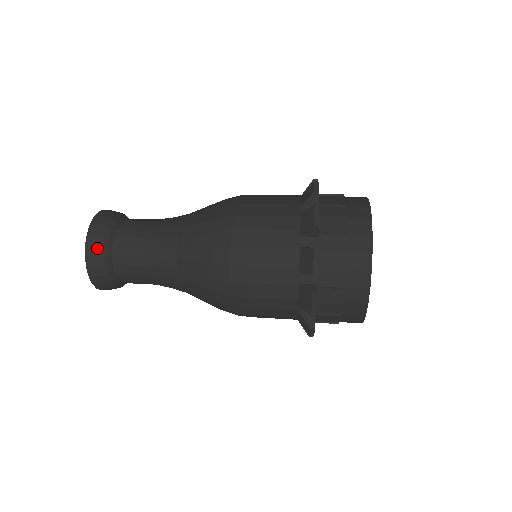
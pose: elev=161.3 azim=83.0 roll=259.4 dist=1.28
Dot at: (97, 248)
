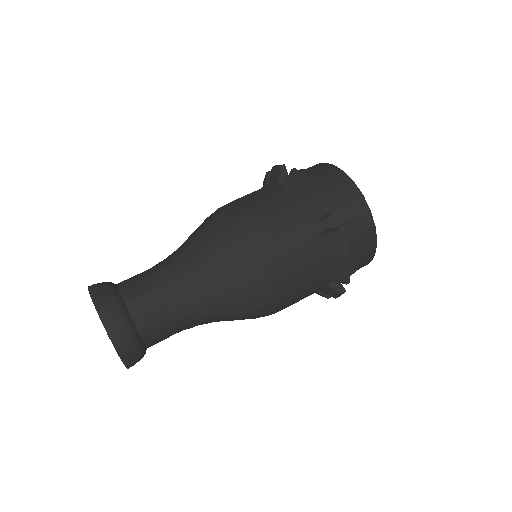
Dot at: (122, 332)
